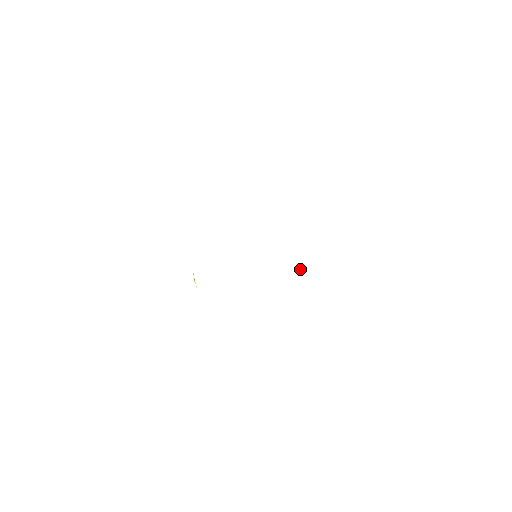
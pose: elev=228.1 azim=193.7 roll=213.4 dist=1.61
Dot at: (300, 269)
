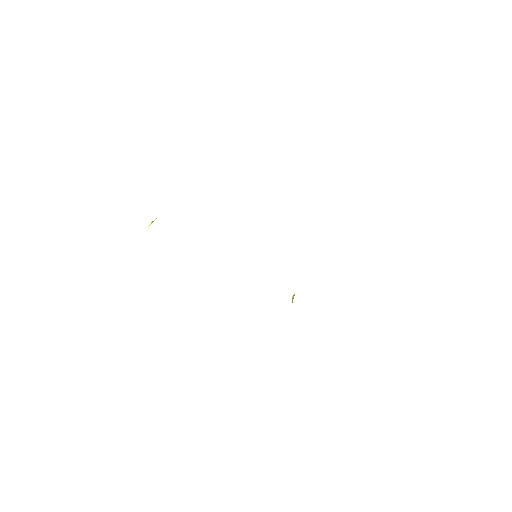
Dot at: (292, 298)
